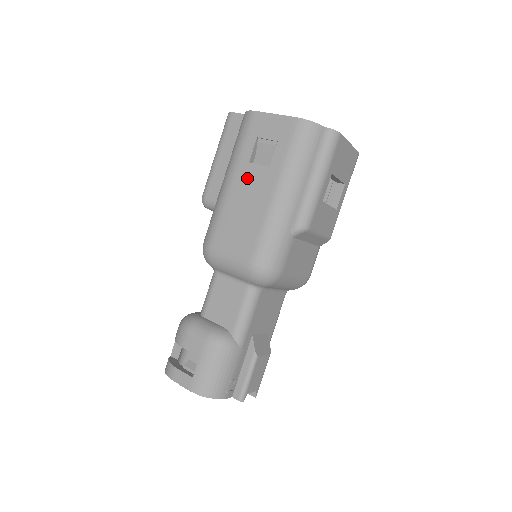
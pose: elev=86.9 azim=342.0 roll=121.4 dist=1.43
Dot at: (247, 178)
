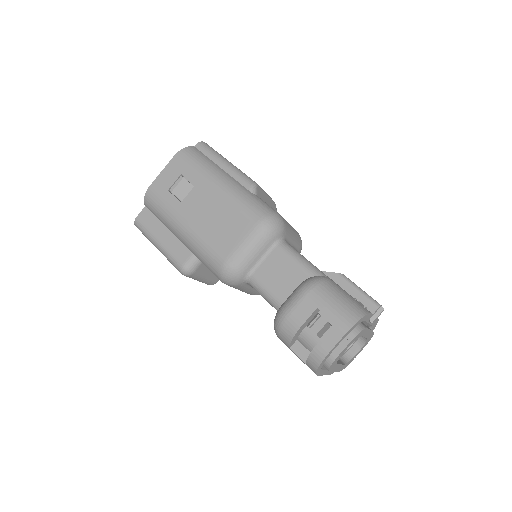
Dot at: (191, 207)
